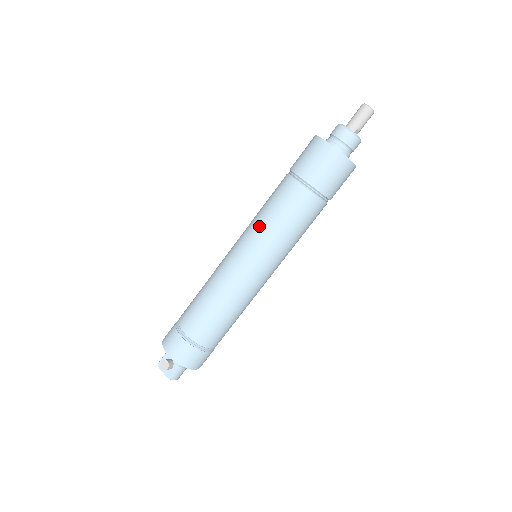
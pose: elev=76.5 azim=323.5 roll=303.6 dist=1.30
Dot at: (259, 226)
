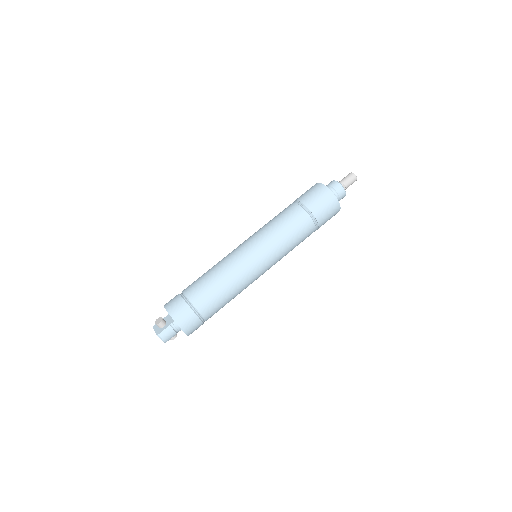
Dot at: (263, 228)
